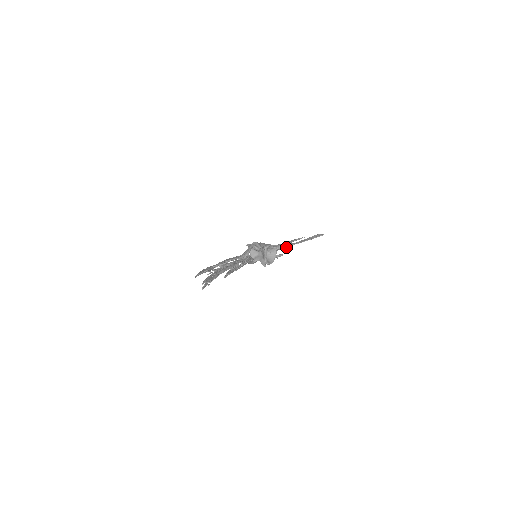
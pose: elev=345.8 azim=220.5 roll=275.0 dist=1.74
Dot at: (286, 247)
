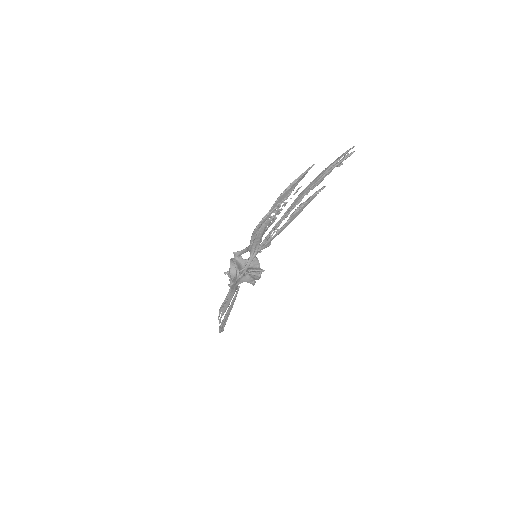
Dot at: occluded
